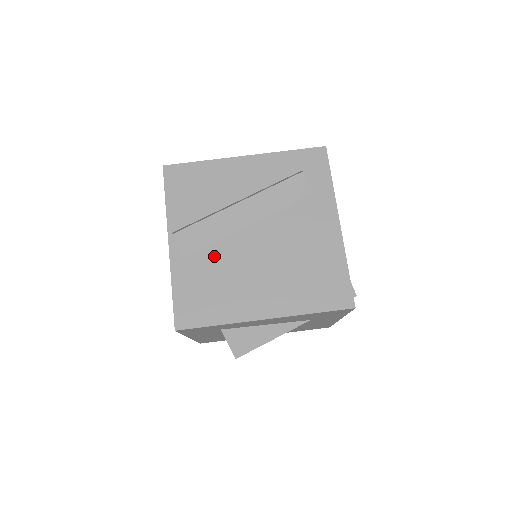
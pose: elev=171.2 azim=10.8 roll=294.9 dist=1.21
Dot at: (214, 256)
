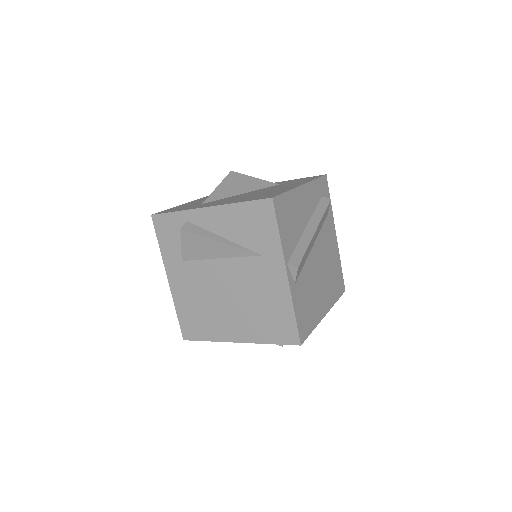
Dot at: (305, 277)
